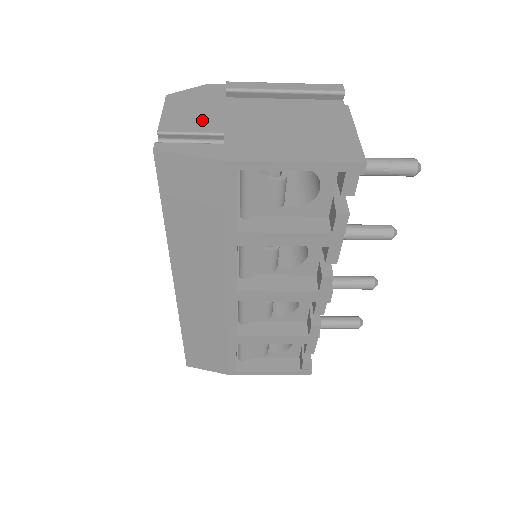
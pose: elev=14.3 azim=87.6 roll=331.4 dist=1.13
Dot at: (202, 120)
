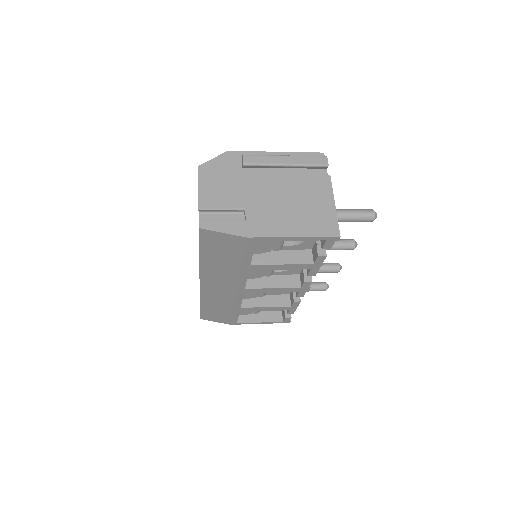
Dot at: (228, 195)
